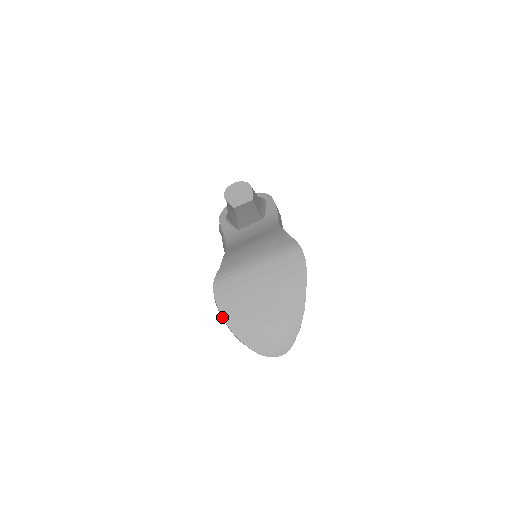
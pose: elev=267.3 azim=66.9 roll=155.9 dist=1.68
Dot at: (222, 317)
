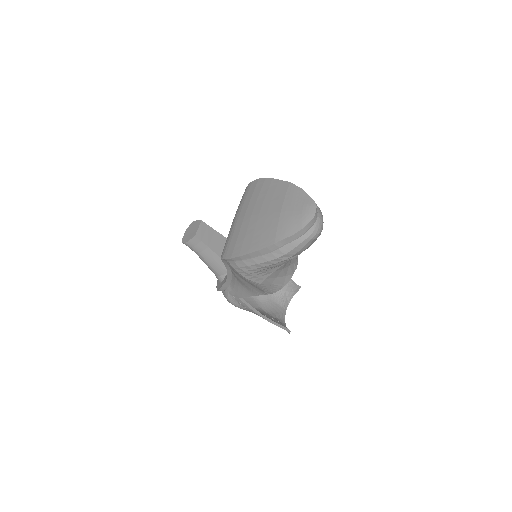
Dot at: (251, 259)
